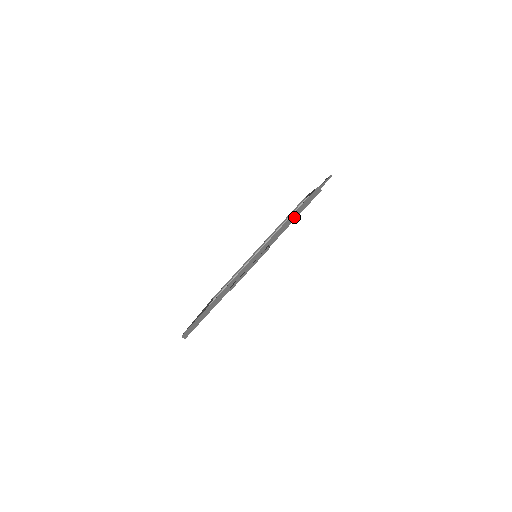
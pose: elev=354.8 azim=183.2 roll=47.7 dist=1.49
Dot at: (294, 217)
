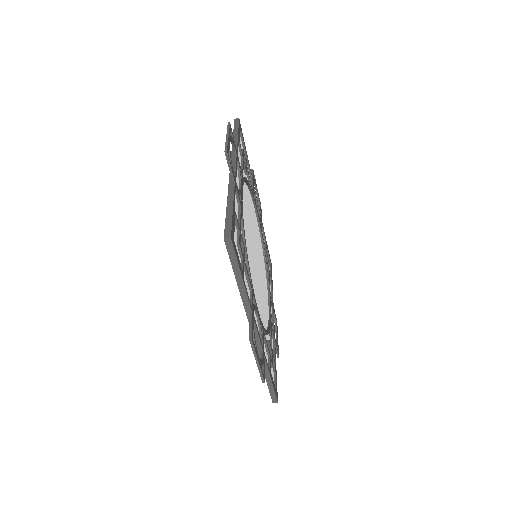
Dot at: (236, 134)
